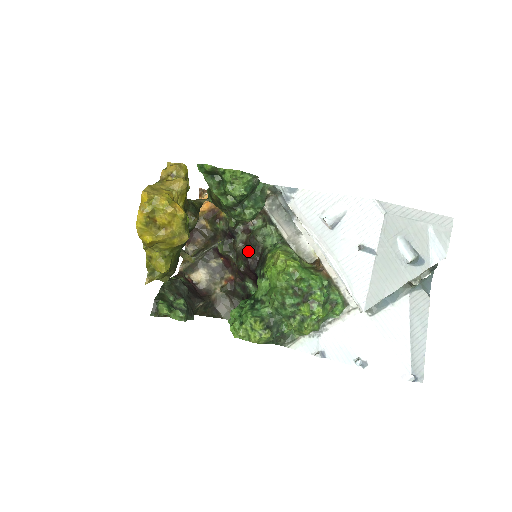
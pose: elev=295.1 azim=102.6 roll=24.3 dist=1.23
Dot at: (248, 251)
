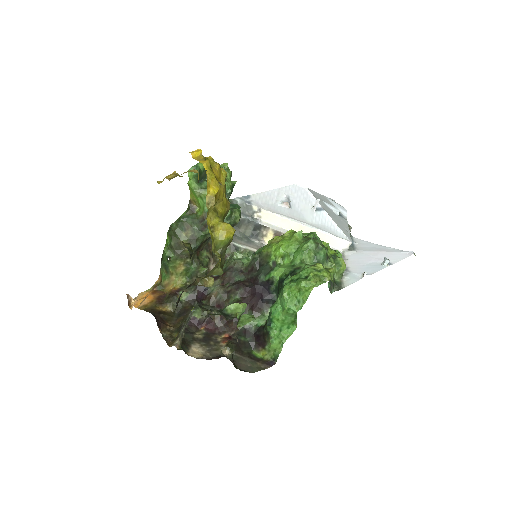
Dot at: (233, 284)
